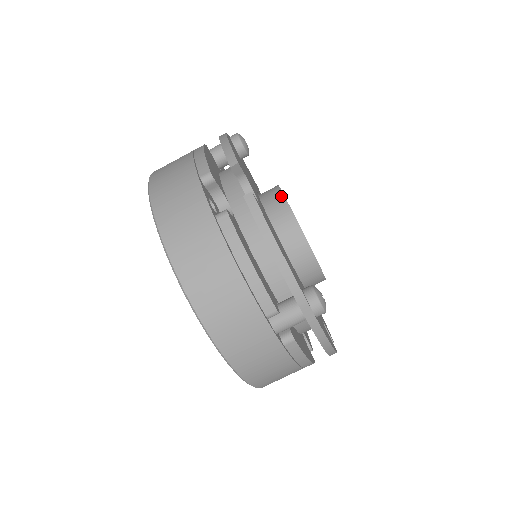
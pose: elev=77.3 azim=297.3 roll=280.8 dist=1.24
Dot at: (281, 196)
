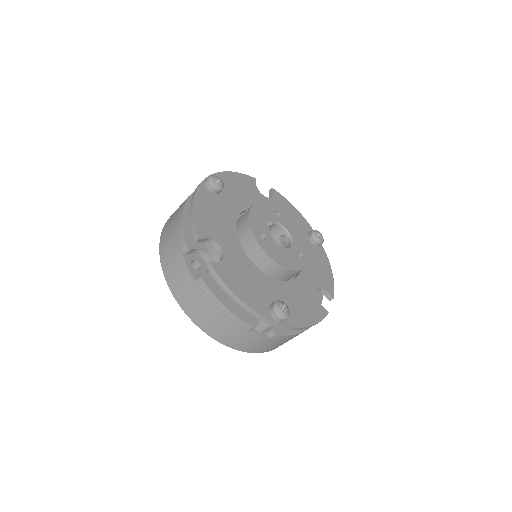
Dot at: (248, 227)
